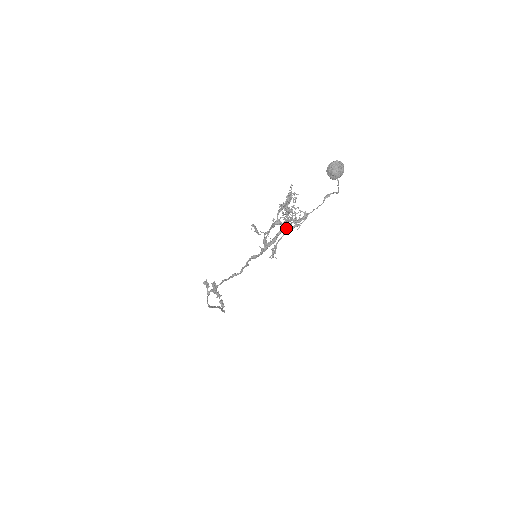
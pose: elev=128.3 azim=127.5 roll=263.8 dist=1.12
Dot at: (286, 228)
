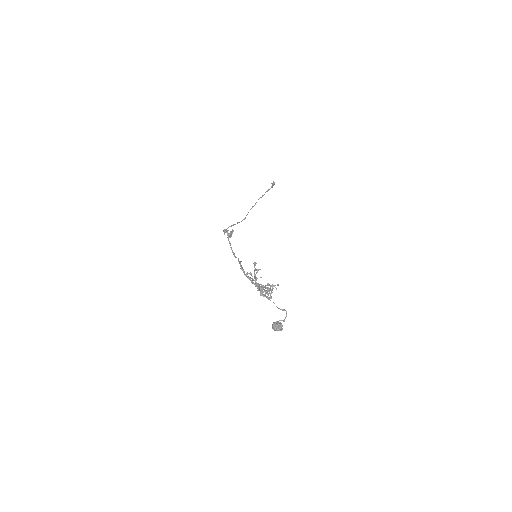
Dot at: occluded
